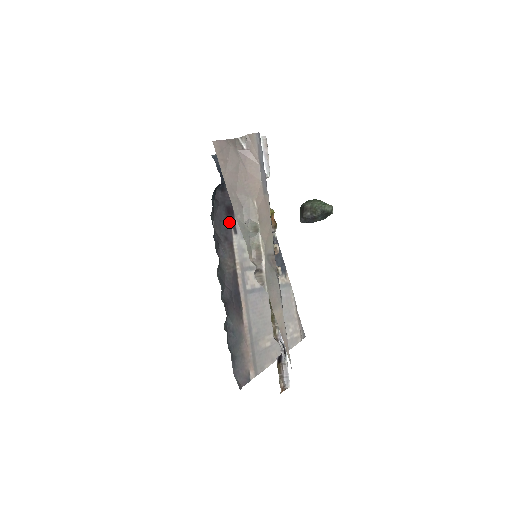
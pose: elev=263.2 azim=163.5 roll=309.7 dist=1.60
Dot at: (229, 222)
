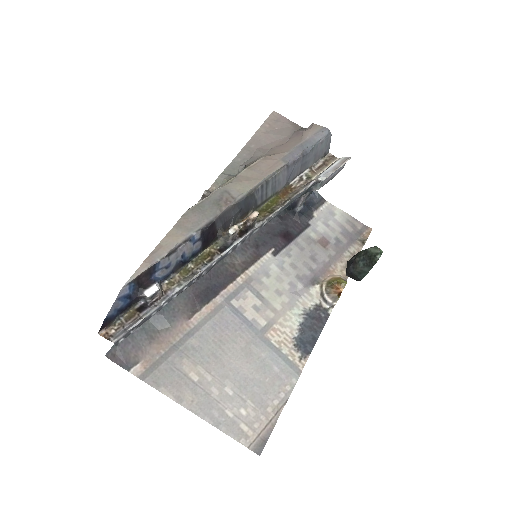
Dot at: (276, 242)
